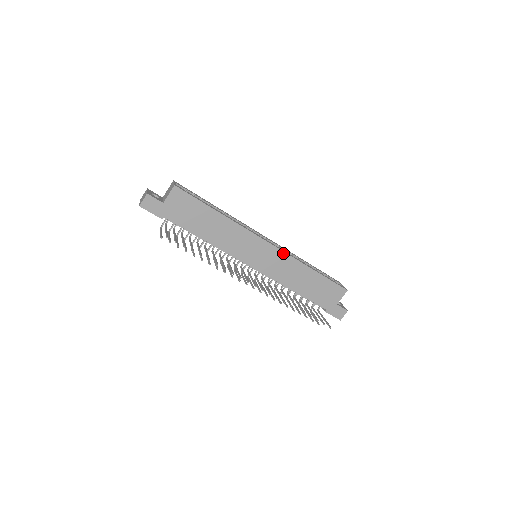
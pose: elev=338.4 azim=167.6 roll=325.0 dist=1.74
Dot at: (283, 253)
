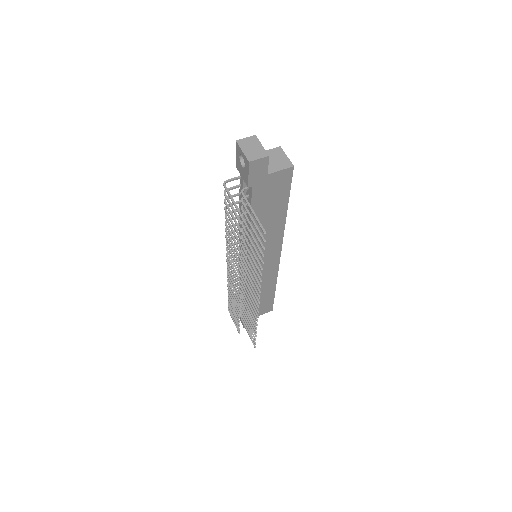
Dot at: (277, 267)
